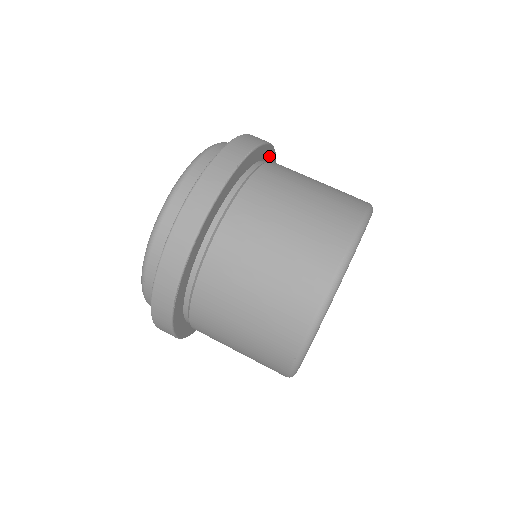
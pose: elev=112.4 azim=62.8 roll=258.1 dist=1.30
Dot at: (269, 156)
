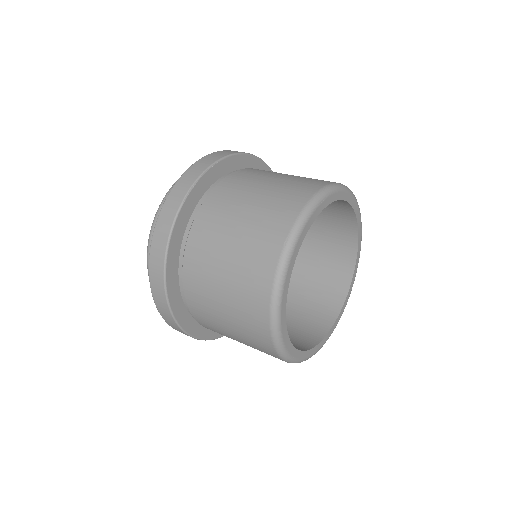
Dot at: occluded
